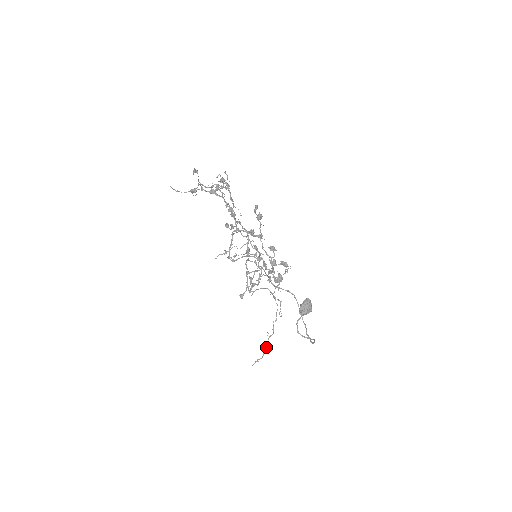
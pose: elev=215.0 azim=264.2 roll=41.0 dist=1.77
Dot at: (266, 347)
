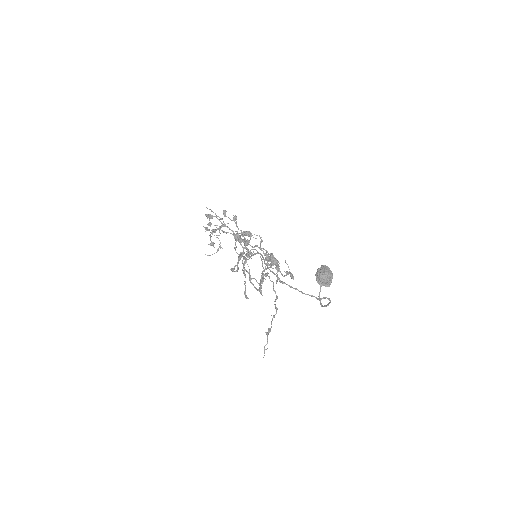
Dot at: (268, 329)
